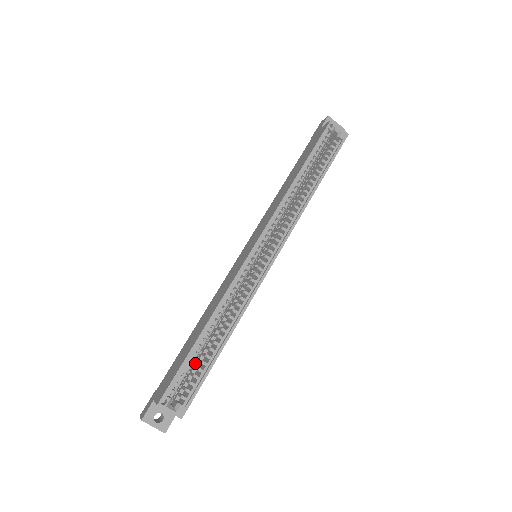
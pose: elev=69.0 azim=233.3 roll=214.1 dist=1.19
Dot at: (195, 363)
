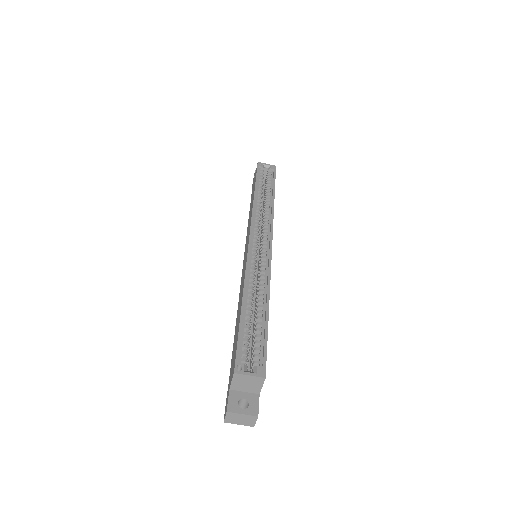
Dot at: (251, 344)
